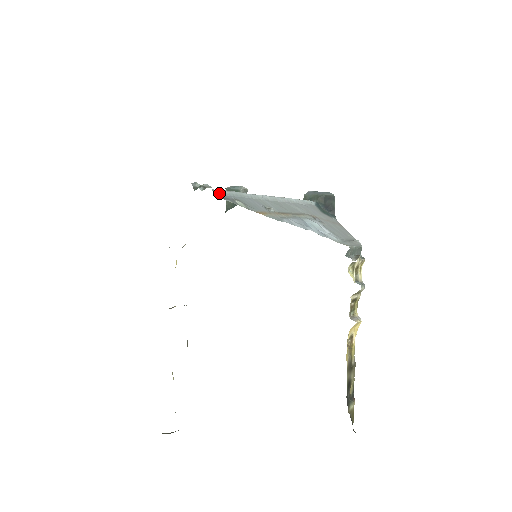
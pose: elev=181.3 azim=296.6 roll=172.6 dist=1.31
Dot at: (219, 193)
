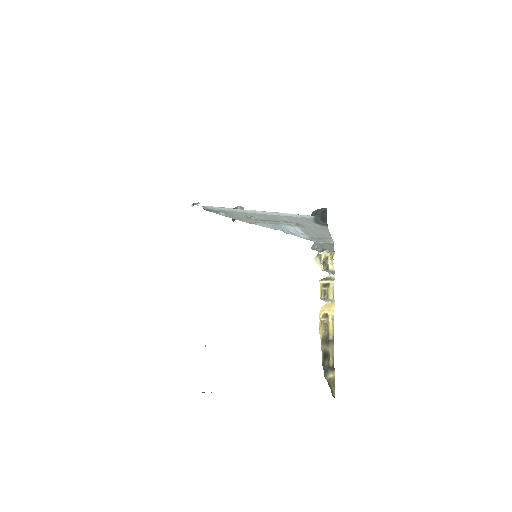
Dot at: (208, 208)
